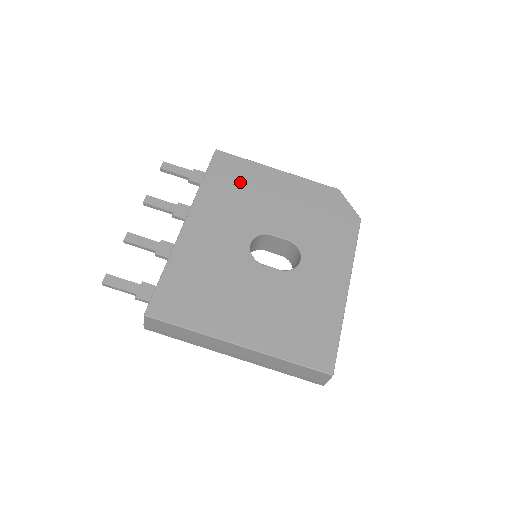
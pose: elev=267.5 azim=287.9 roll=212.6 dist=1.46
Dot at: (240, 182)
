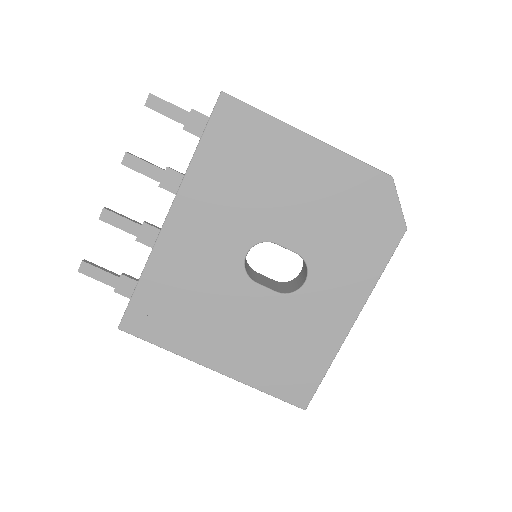
Dot at: (248, 156)
